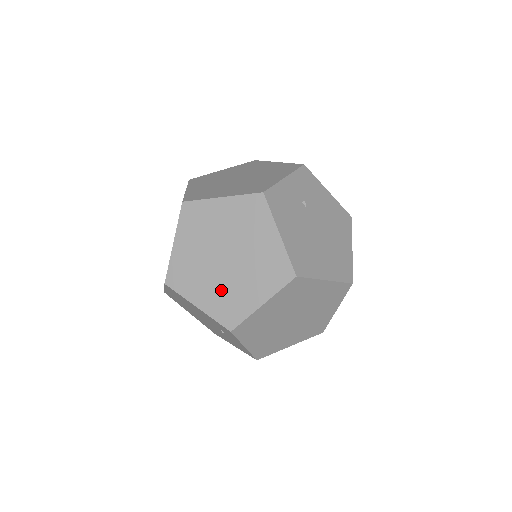
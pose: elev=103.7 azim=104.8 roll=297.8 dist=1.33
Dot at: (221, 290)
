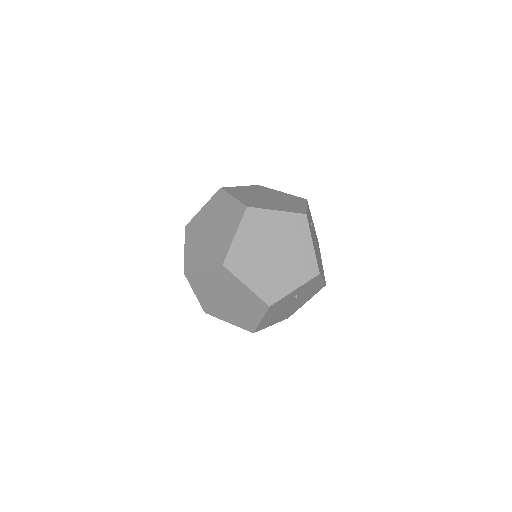
Dot at: (213, 302)
